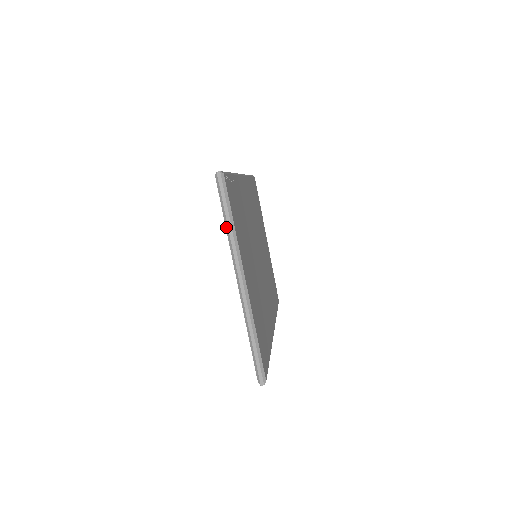
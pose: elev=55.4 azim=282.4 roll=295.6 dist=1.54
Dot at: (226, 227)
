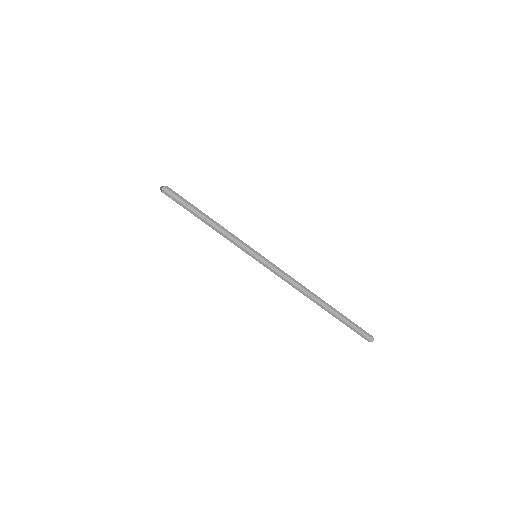
Dot at: occluded
